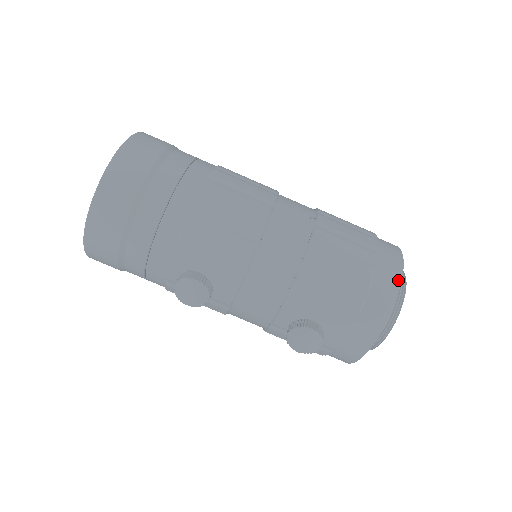
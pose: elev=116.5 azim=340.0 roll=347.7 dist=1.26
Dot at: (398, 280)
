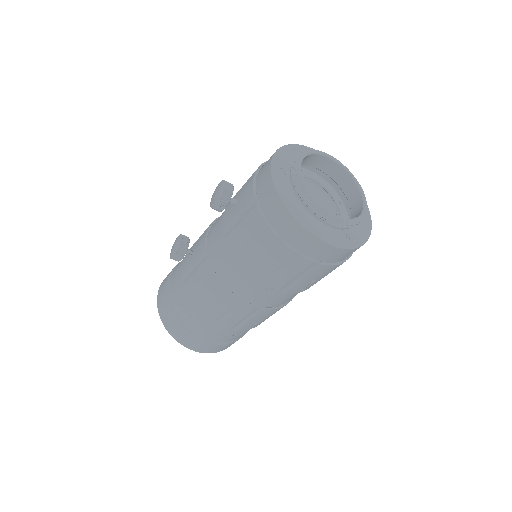
Dot at: occluded
